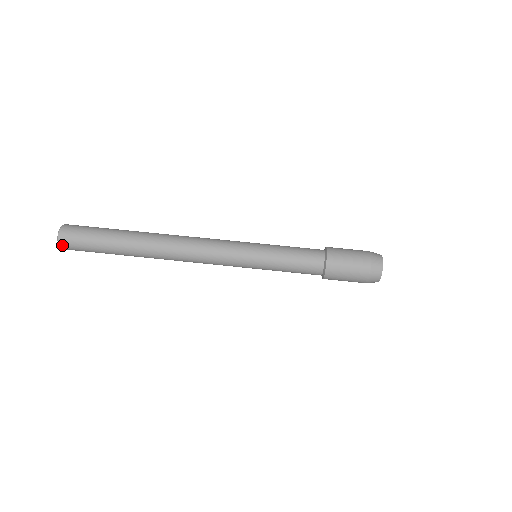
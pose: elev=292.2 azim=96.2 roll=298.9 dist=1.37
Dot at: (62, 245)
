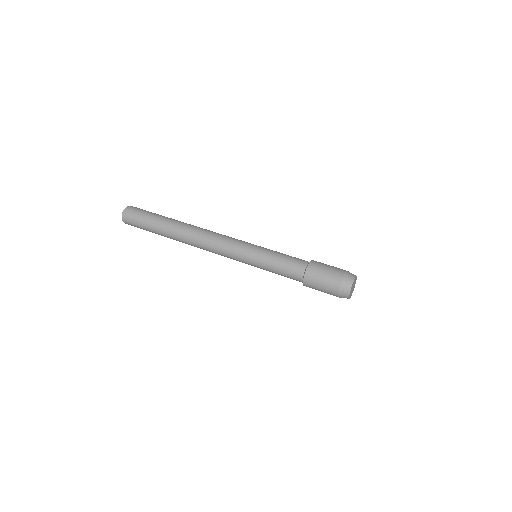
Dot at: (125, 213)
